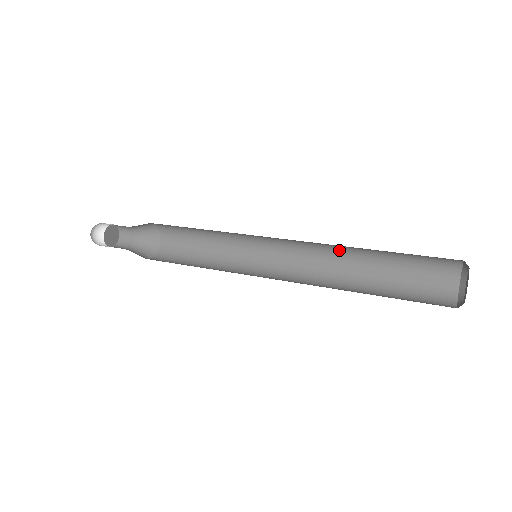
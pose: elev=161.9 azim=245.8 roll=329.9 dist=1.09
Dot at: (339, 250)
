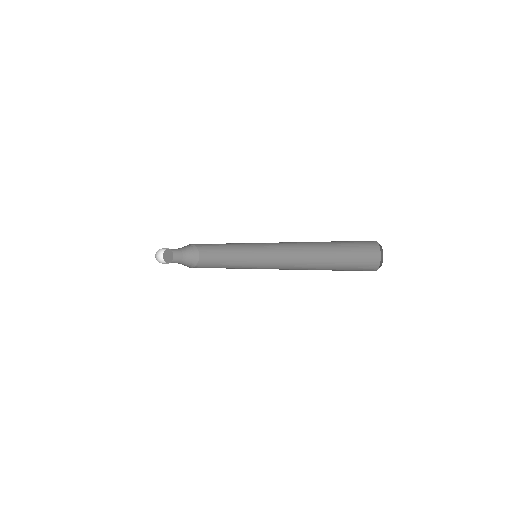
Dot at: (308, 257)
